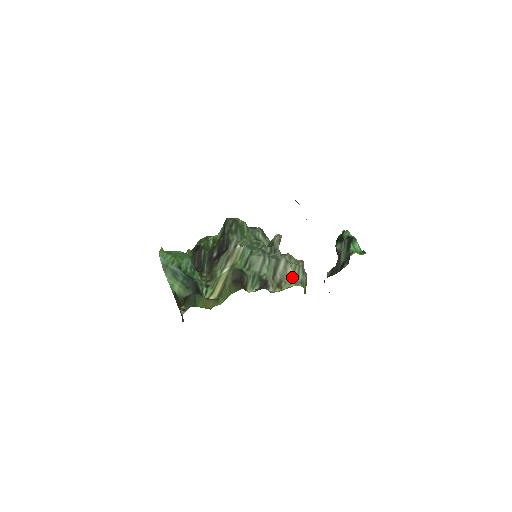
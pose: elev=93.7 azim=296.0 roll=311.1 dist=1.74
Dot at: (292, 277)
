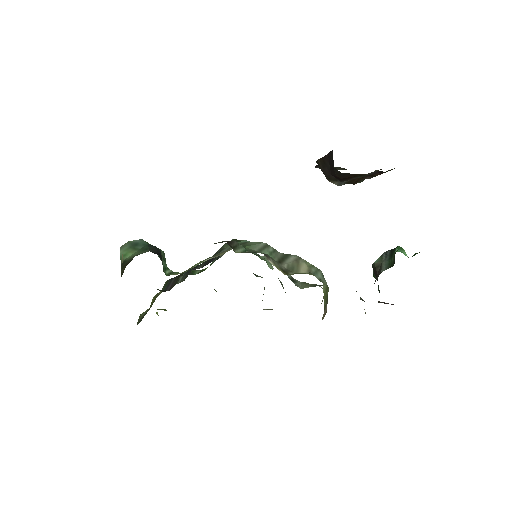
Dot at: (306, 271)
